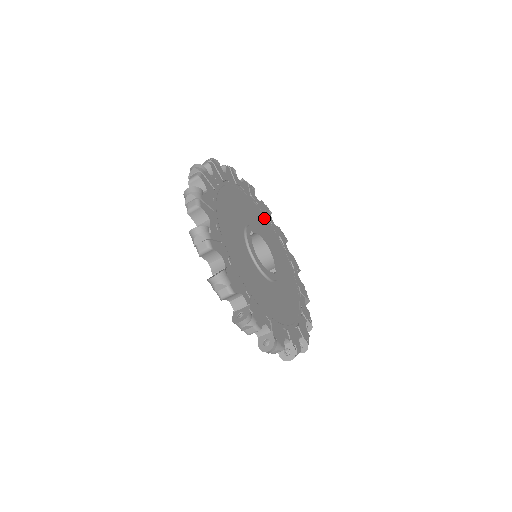
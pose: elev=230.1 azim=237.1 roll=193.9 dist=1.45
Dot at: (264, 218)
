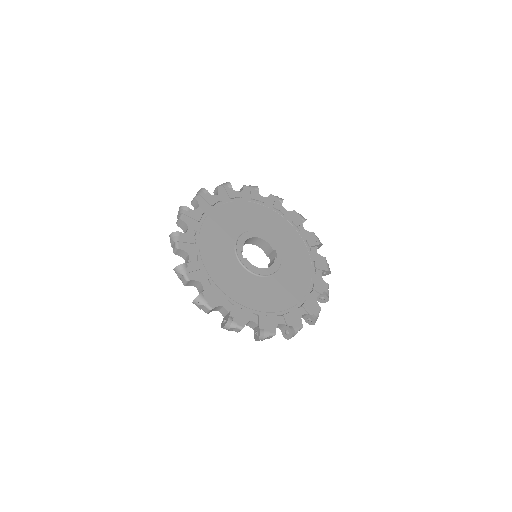
Dot at: (233, 206)
